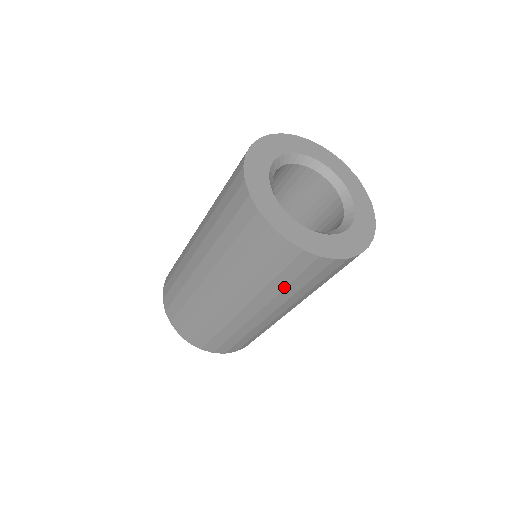
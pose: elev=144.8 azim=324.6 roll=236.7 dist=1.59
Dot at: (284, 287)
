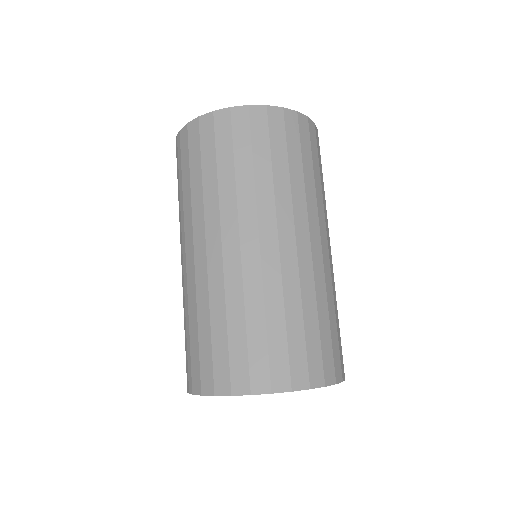
Dot at: (201, 180)
